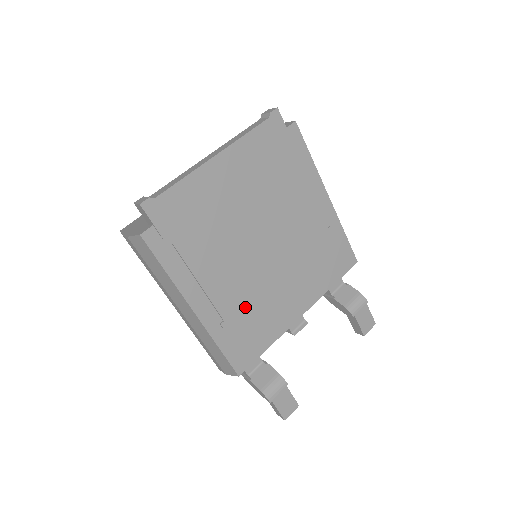
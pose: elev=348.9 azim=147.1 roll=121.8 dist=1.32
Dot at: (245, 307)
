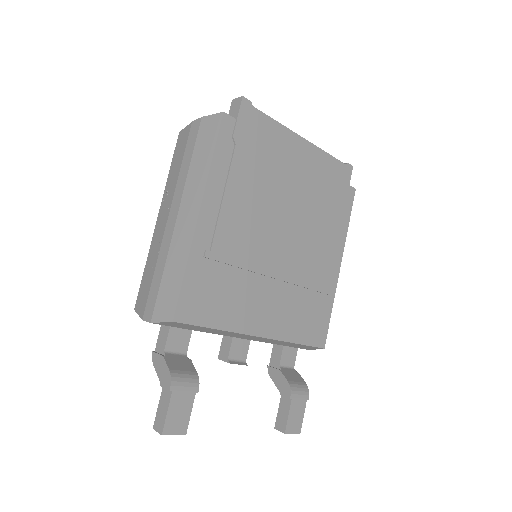
Dot at: (233, 264)
